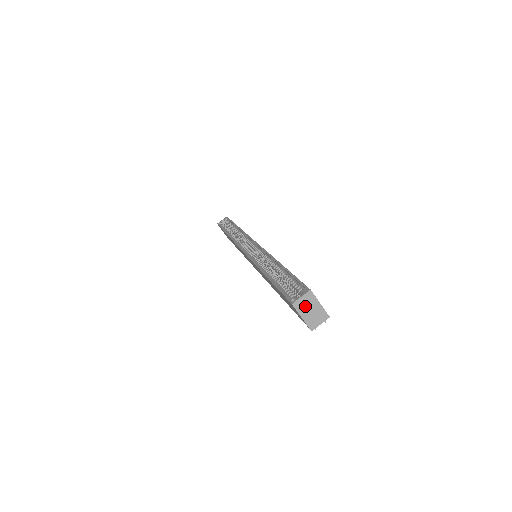
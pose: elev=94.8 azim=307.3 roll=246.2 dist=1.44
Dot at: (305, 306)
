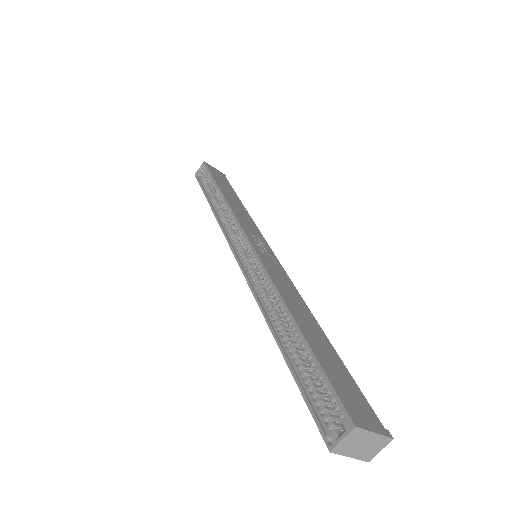
Dot at: (351, 445)
